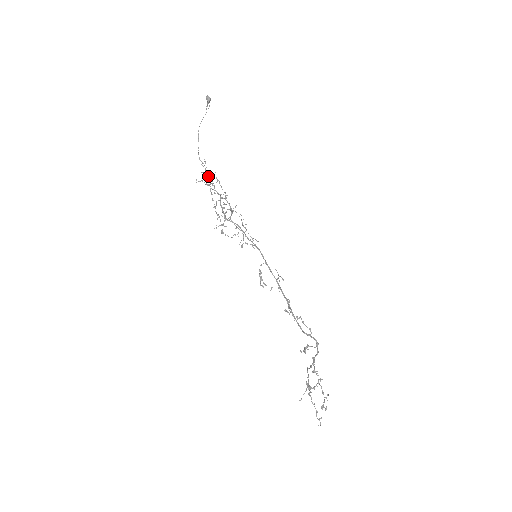
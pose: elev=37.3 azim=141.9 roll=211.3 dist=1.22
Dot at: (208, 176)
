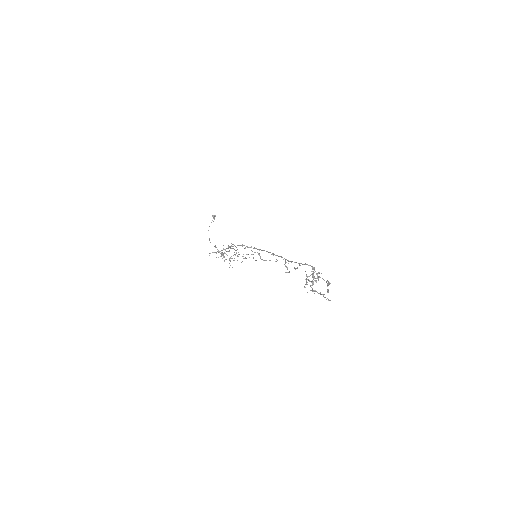
Dot at: (218, 252)
